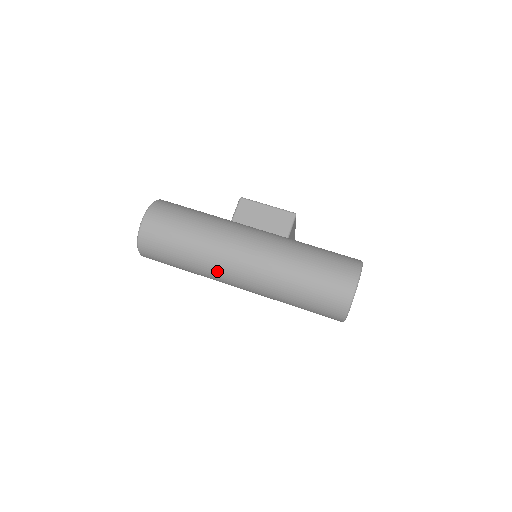
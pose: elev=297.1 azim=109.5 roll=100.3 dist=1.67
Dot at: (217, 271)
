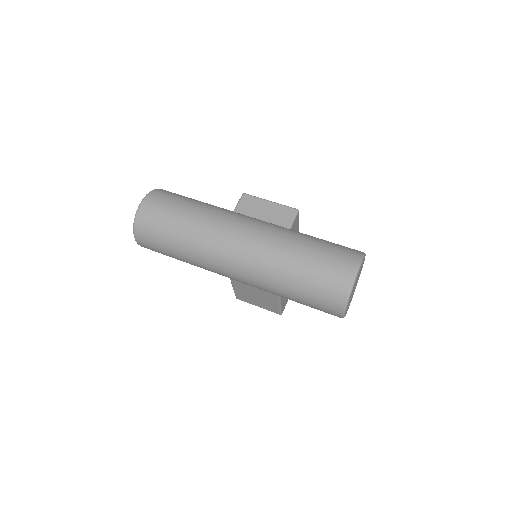
Dot at: (211, 256)
